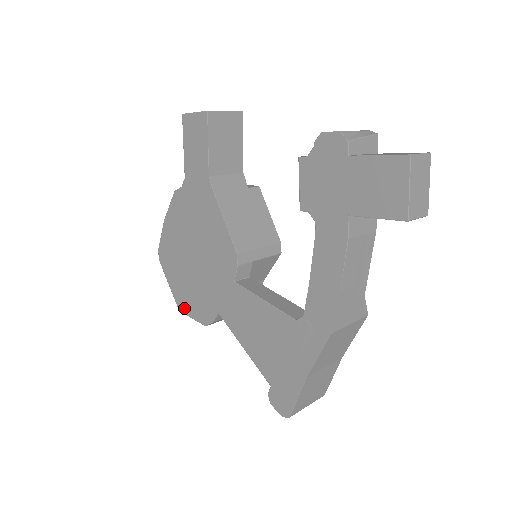
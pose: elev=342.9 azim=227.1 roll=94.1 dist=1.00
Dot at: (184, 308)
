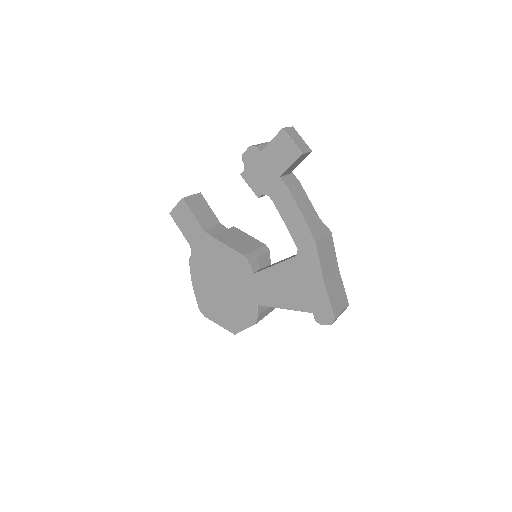
Dot at: (237, 329)
